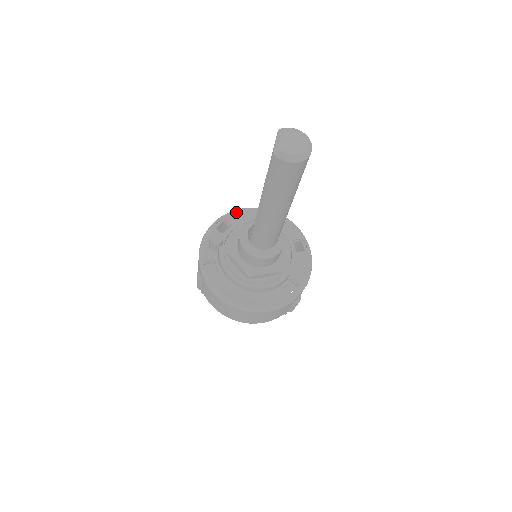
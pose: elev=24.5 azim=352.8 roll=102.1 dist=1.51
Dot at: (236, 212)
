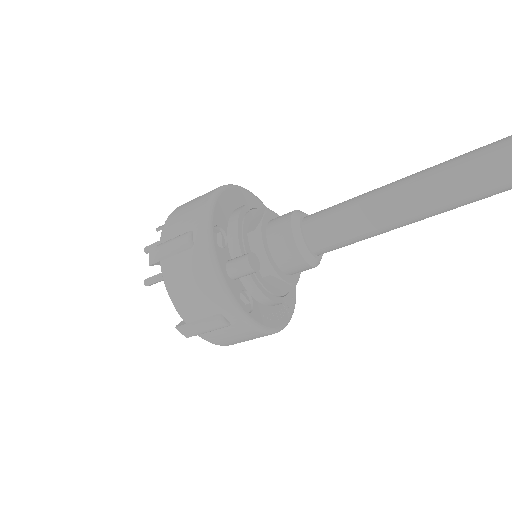
Dot at: (215, 206)
